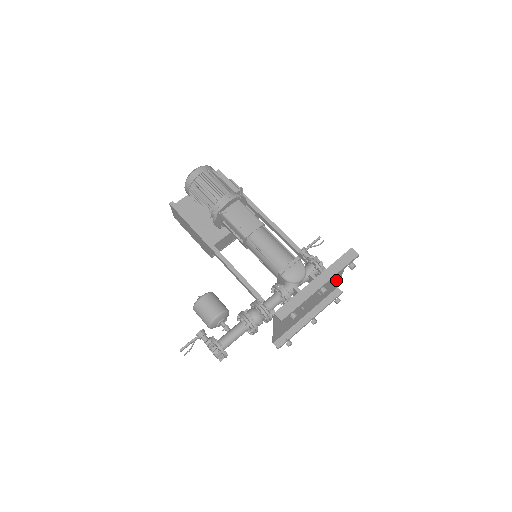
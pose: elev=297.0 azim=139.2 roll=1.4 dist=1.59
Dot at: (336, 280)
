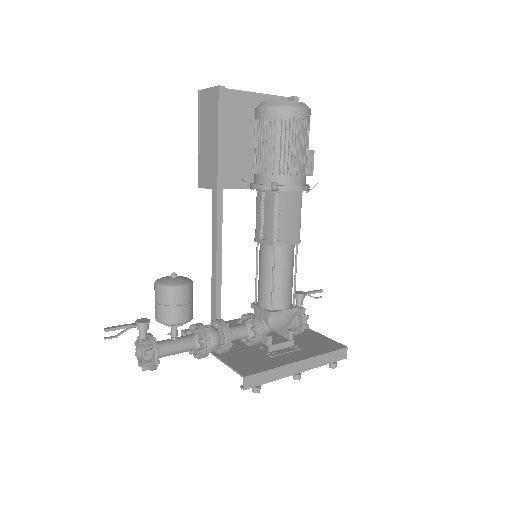
Dot at: occluded
